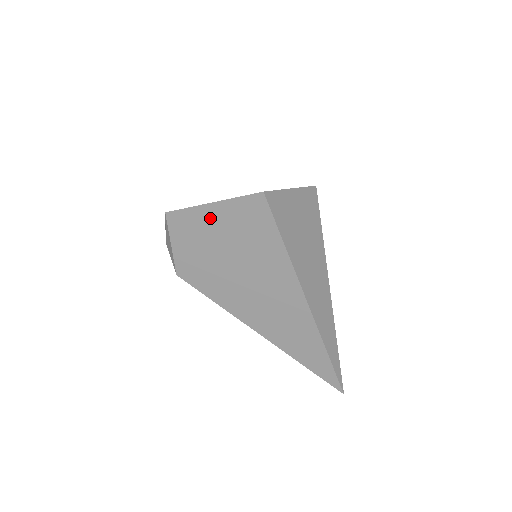
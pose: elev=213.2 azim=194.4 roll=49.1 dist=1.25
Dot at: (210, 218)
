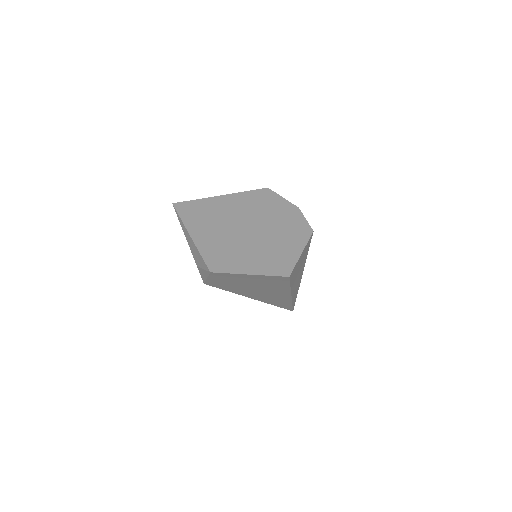
Dot at: (244, 277)
